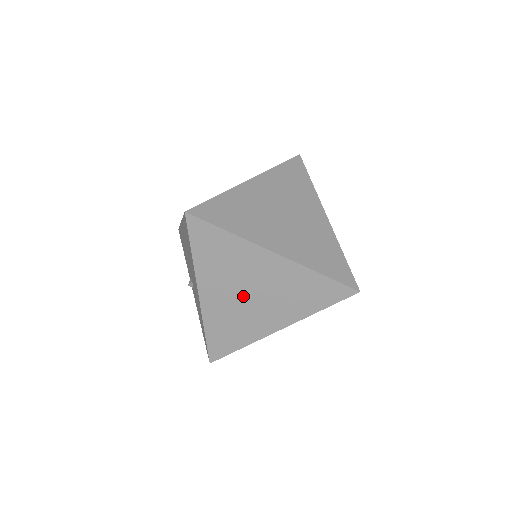
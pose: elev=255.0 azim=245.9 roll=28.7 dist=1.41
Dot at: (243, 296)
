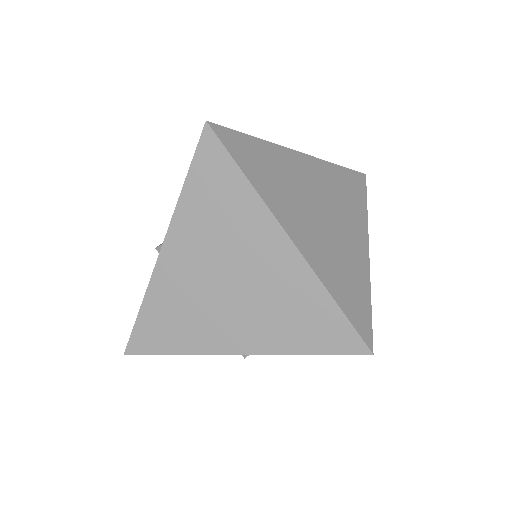
Dot at: (217, 279)
